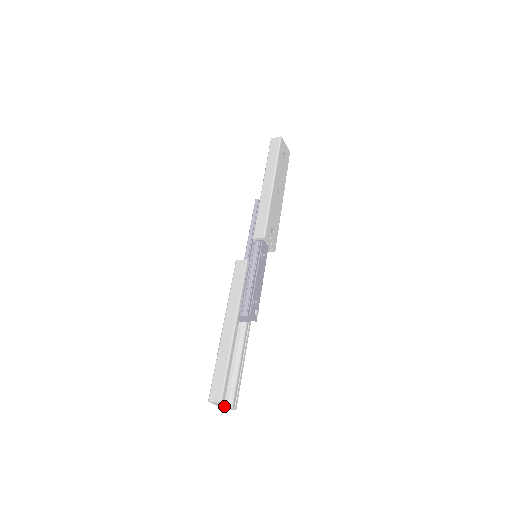
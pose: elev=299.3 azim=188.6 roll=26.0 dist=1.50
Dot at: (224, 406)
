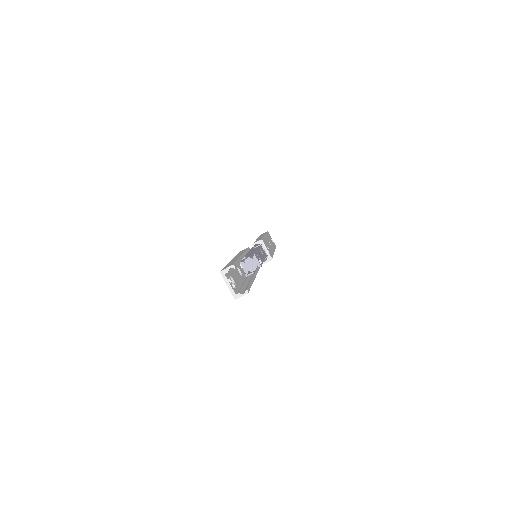
Dot at: (236, 293)
